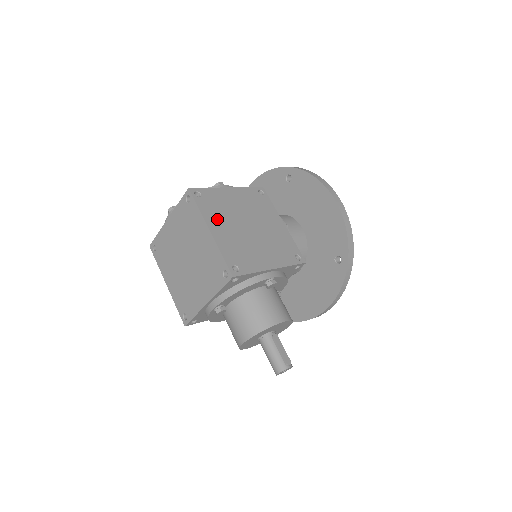
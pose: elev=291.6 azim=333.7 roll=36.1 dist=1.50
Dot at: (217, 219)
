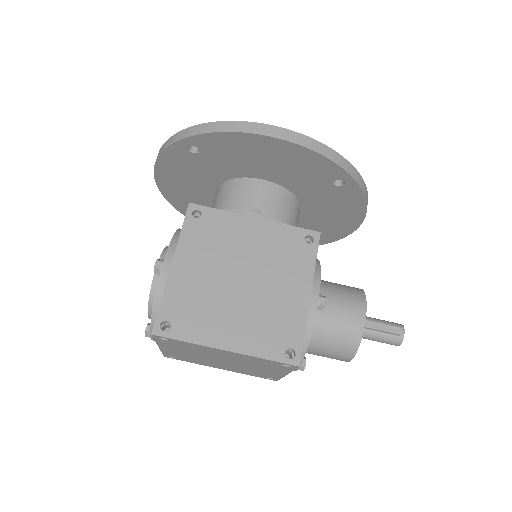
Dot at: (213, 325)
